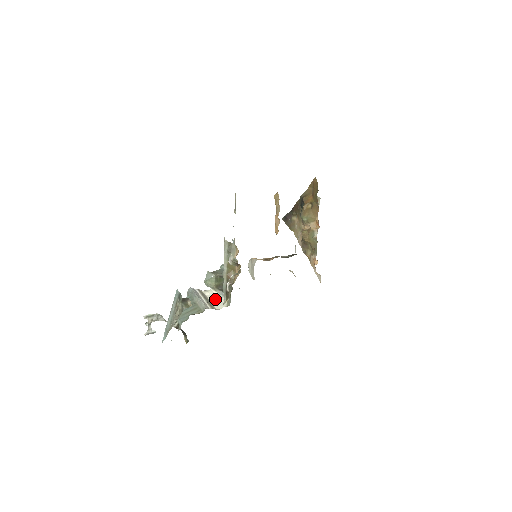
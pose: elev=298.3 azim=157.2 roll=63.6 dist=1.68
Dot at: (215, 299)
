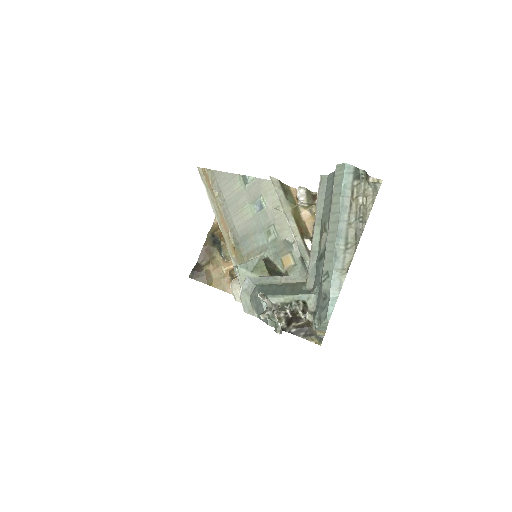
Dot at: occluded
